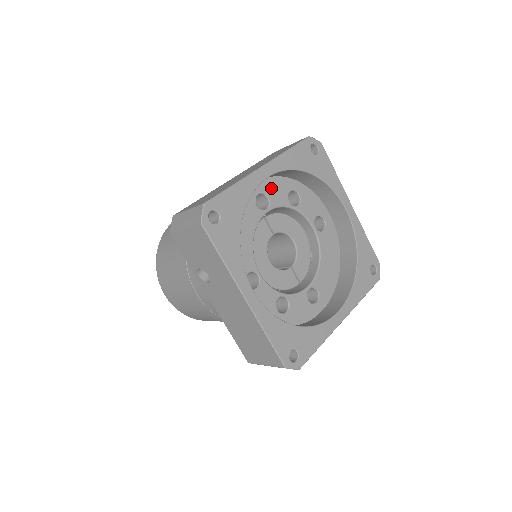
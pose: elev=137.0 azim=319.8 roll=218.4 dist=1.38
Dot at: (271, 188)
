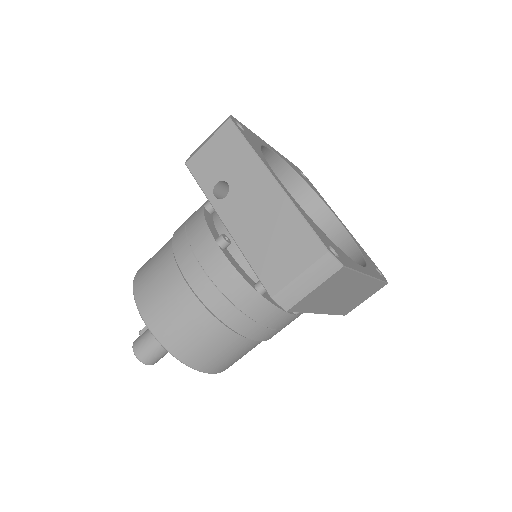
Dot at: occluded
